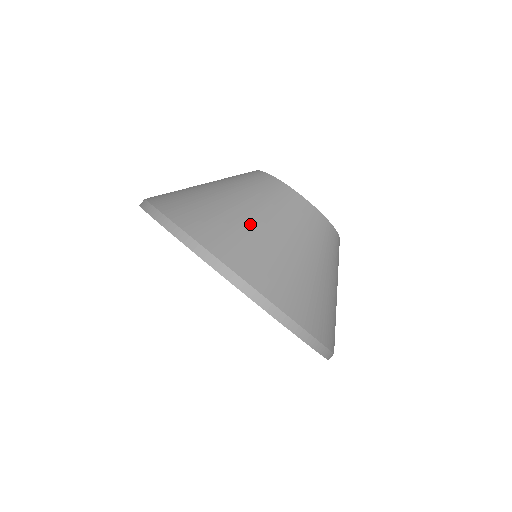
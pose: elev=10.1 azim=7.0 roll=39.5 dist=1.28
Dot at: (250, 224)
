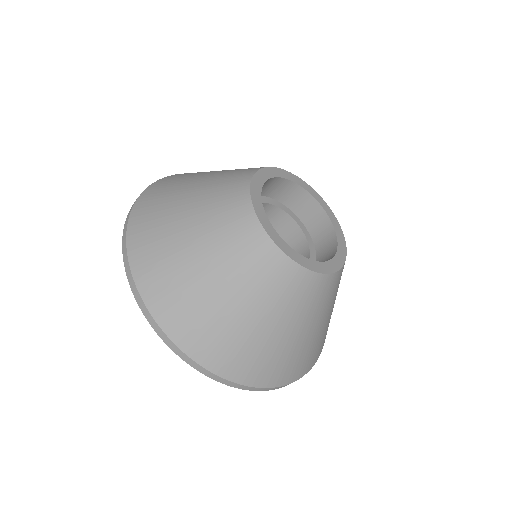
Dot at: (248, 328)
